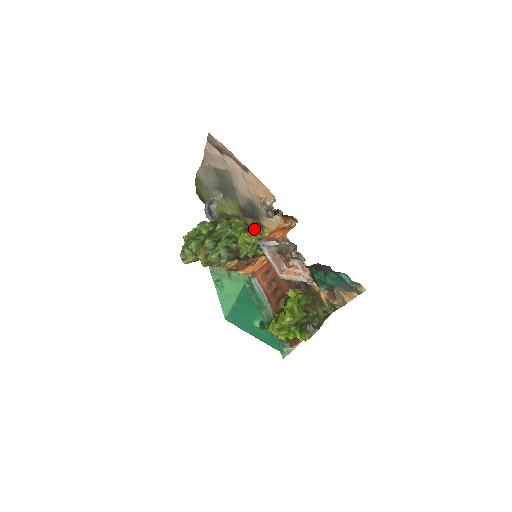
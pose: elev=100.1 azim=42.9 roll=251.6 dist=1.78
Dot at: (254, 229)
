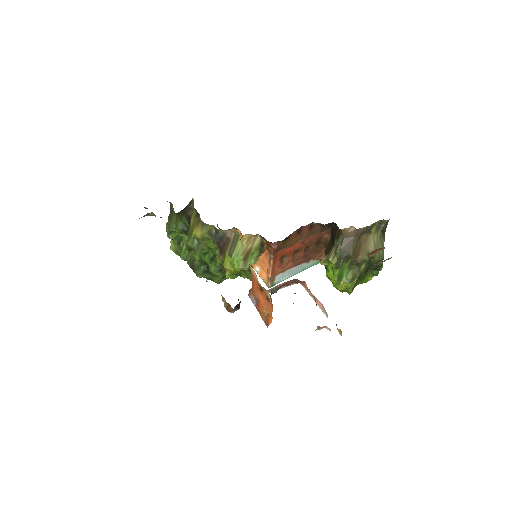
Dot at: (225, 234)
